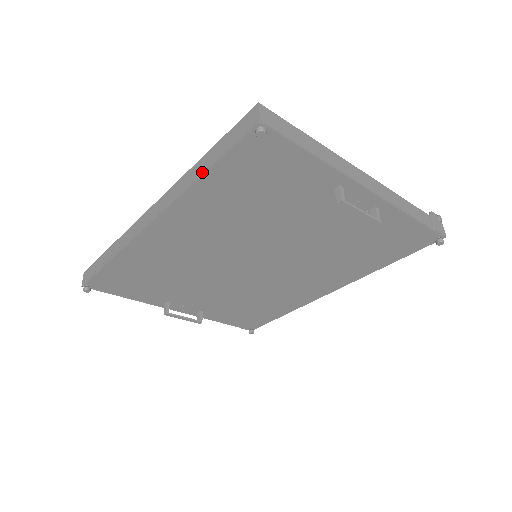
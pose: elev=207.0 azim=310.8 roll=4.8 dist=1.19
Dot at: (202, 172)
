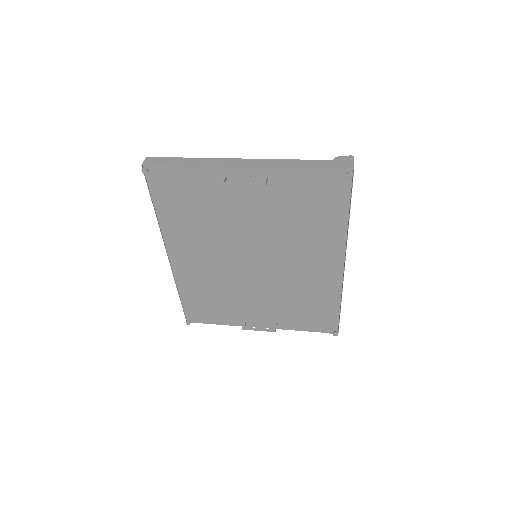
Dot at: (154, 209)
